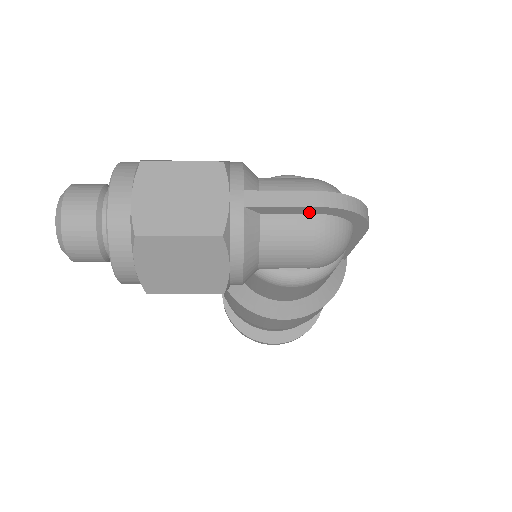
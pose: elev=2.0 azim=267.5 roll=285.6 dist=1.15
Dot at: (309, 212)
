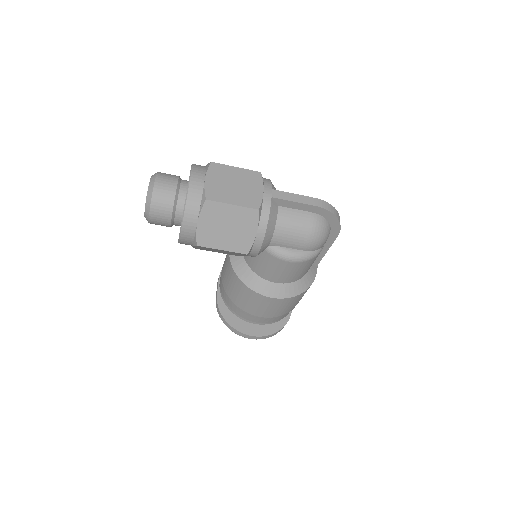
Dot at: (308, 210)
